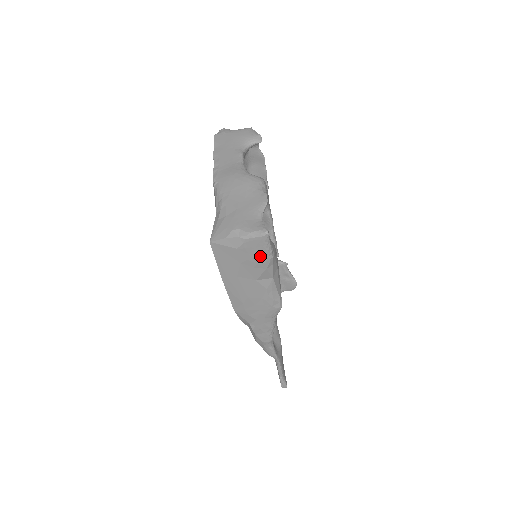
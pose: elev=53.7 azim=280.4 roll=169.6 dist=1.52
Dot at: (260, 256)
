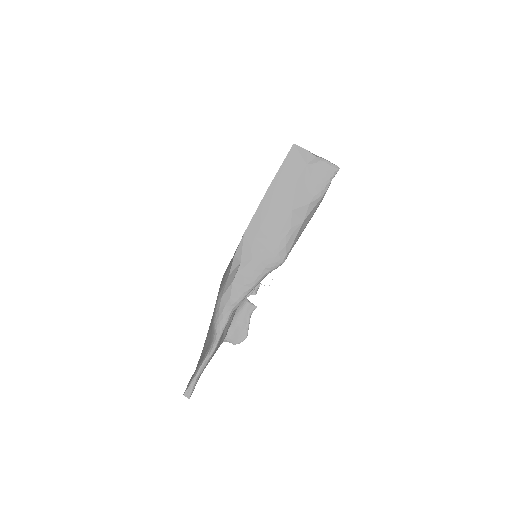
Dot at: (316, 185)
